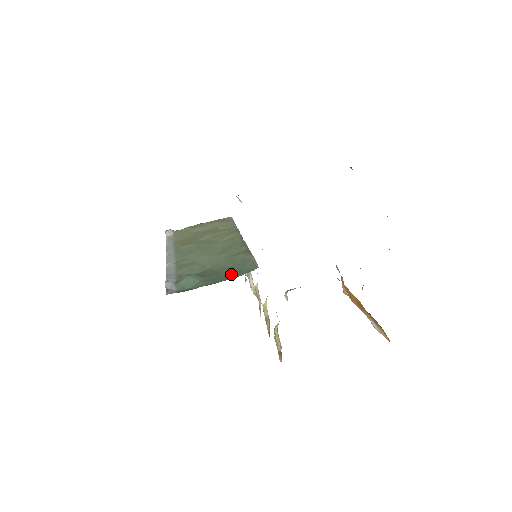
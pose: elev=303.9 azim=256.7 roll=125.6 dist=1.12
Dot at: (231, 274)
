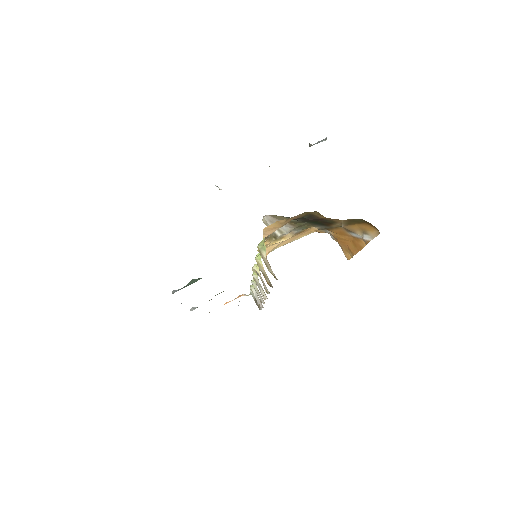
Dot at: occluded
